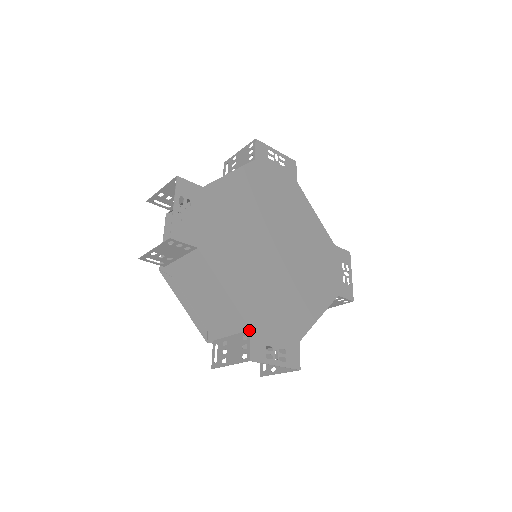
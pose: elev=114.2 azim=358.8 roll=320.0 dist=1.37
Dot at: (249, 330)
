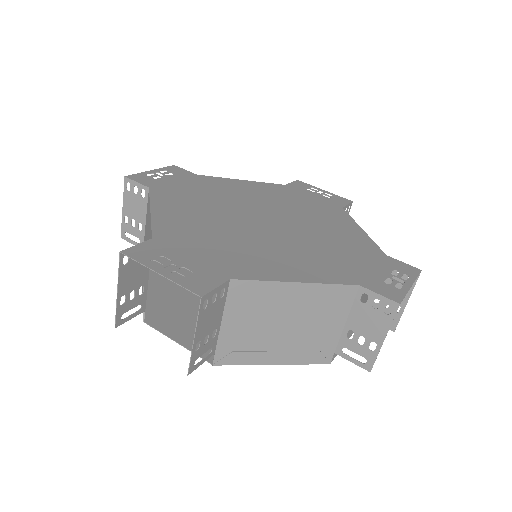
Dot at: (151, 240)
